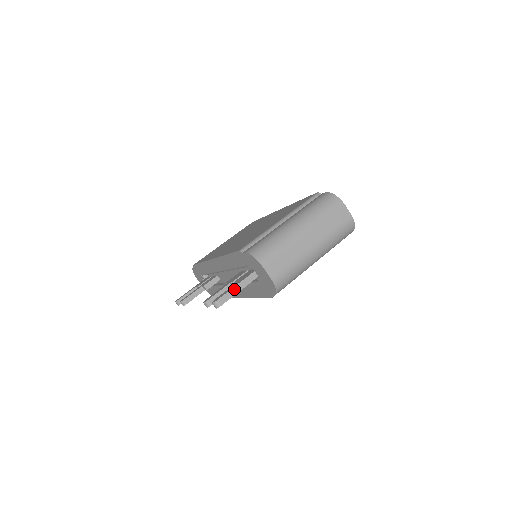
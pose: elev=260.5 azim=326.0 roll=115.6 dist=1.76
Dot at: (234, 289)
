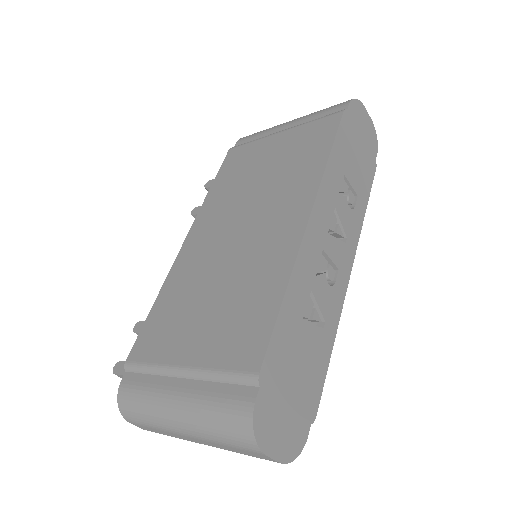
Dot at: occluded
